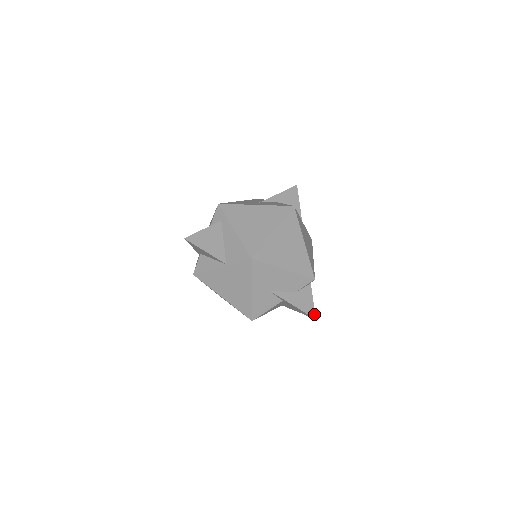
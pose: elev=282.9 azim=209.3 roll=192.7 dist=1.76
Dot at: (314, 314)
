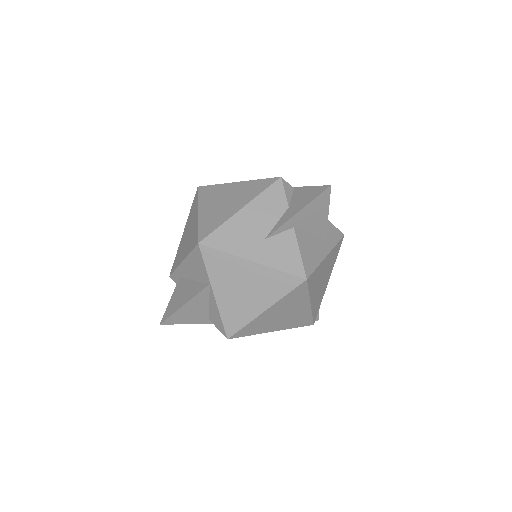
Dot at: (324, 187)
